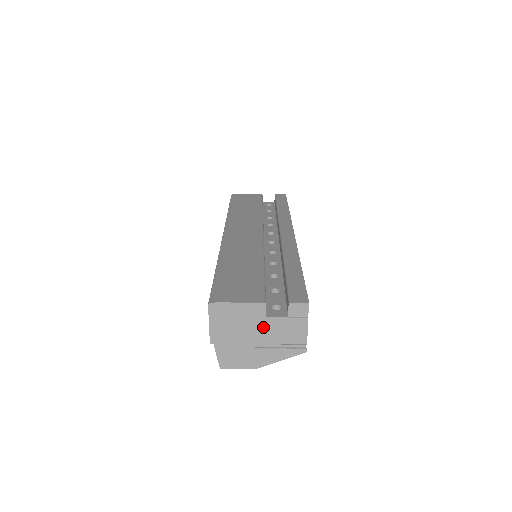
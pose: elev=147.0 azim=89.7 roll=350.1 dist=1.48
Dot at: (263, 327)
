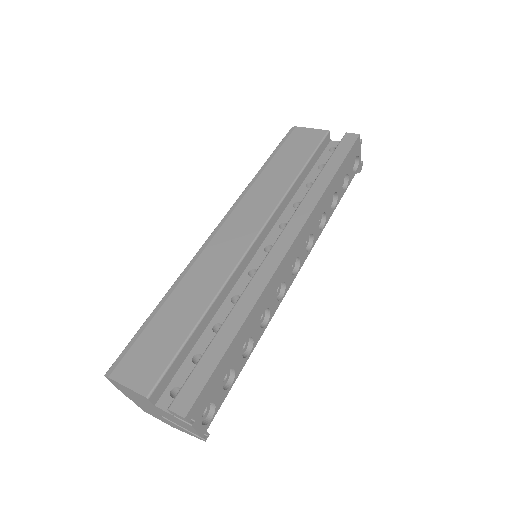
Dot at: (157, 409)
